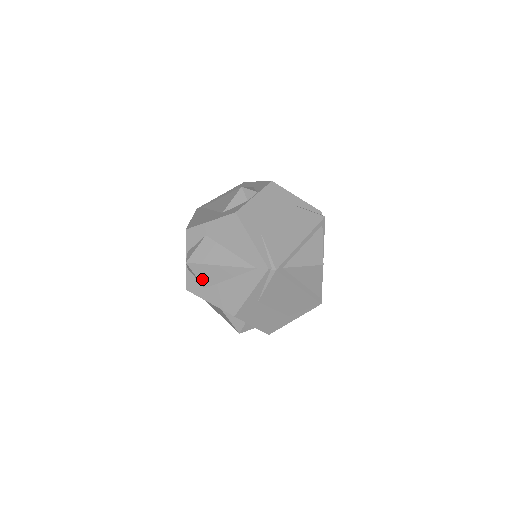
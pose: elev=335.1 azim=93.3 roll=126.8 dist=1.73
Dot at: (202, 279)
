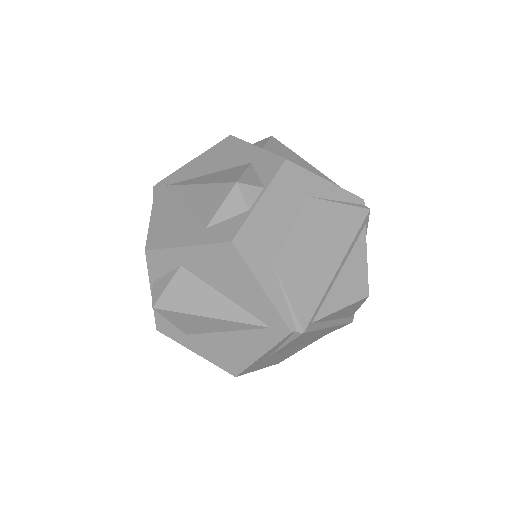
Dot at: (181, 326)
